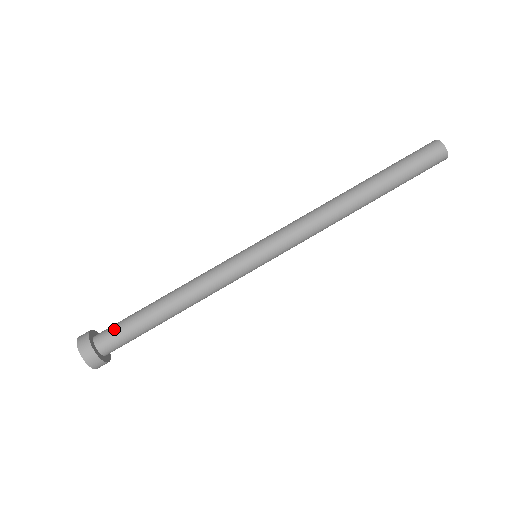
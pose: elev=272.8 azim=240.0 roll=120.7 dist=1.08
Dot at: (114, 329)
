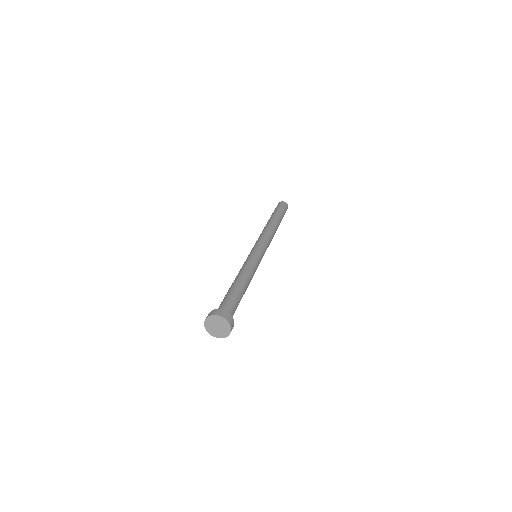
Dot at: (224, 303)
